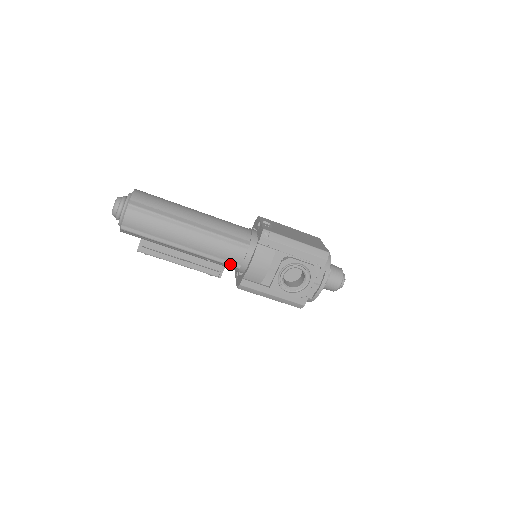
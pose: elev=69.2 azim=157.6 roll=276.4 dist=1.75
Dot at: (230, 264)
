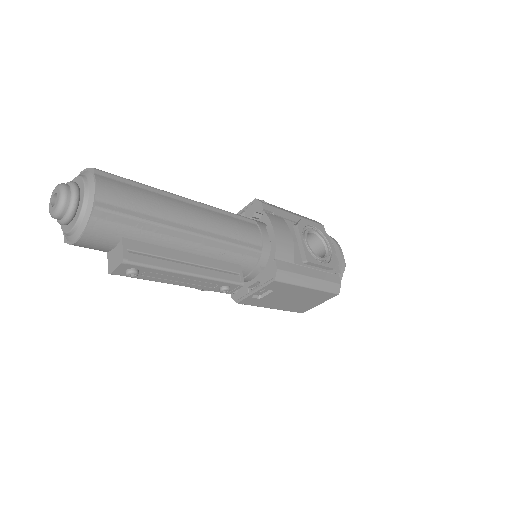
Dot at: (251, 247)
